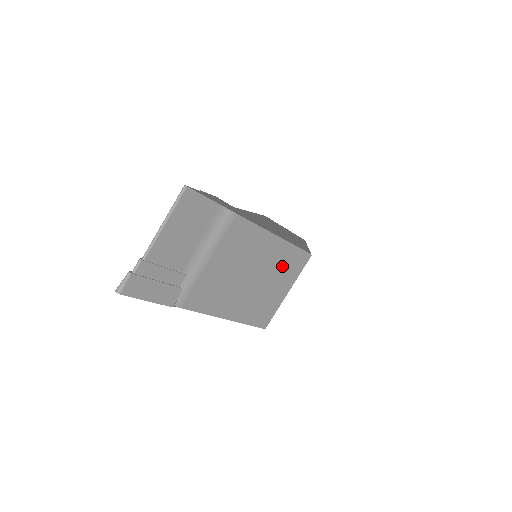
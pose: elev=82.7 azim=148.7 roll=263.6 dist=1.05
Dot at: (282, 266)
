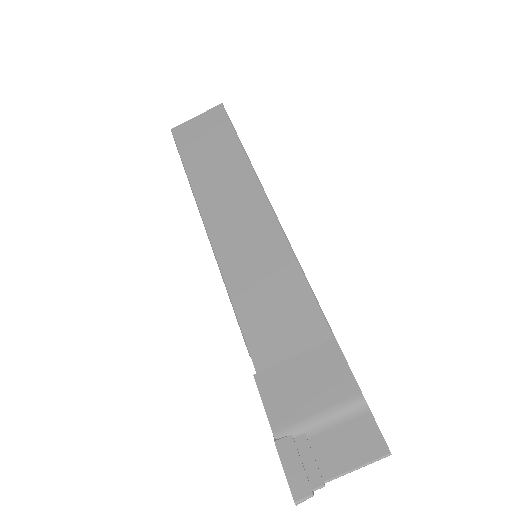
Dot at: occluded
